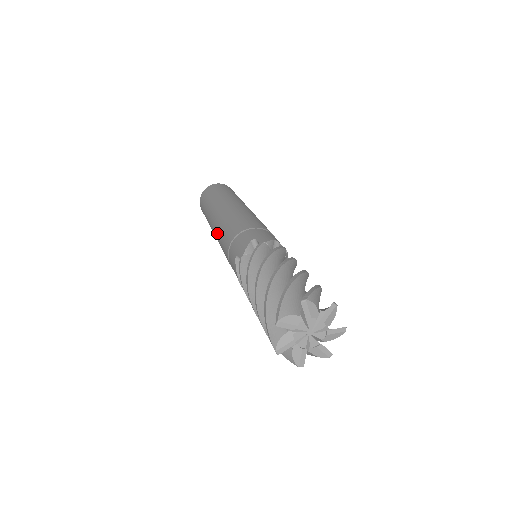
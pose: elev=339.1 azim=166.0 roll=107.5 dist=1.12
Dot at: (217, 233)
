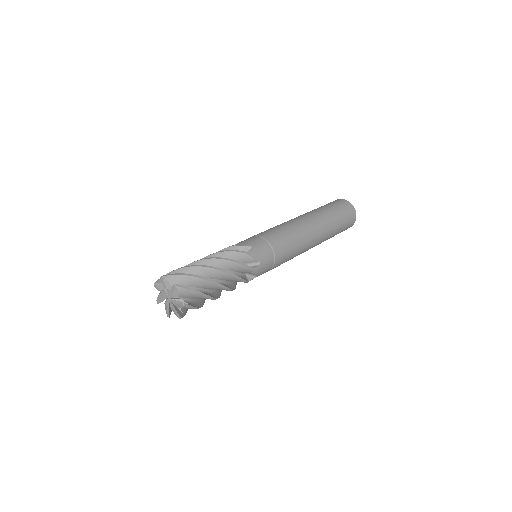
Dot at: occluded
